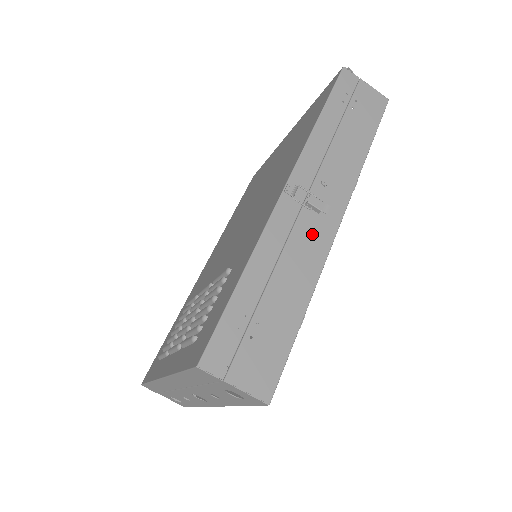
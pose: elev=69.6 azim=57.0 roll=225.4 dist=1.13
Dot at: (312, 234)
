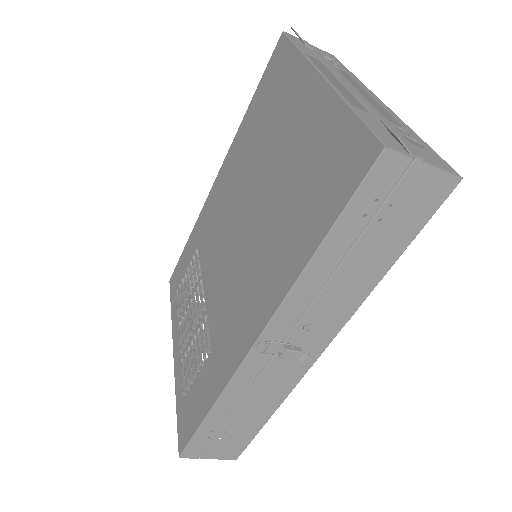
Dot at: (284, 371)
